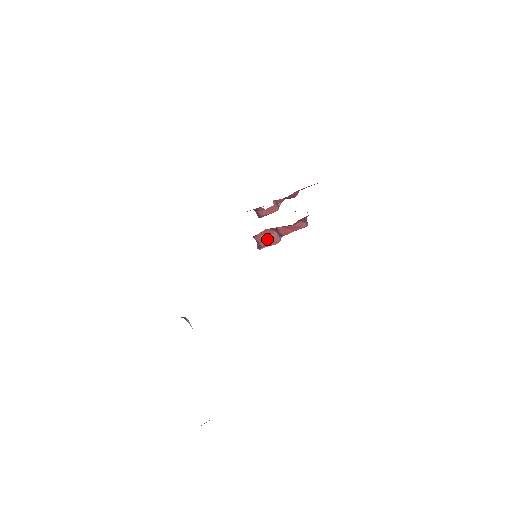
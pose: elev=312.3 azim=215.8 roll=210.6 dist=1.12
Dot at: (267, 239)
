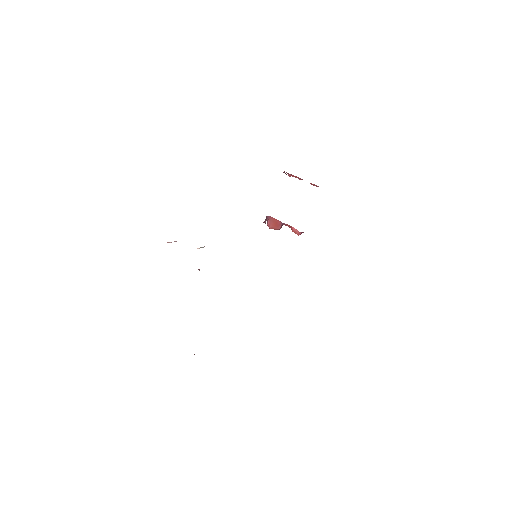
Dot at: (272, 226)
